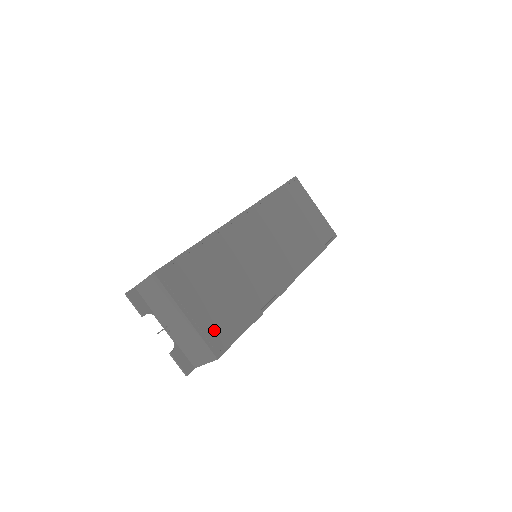
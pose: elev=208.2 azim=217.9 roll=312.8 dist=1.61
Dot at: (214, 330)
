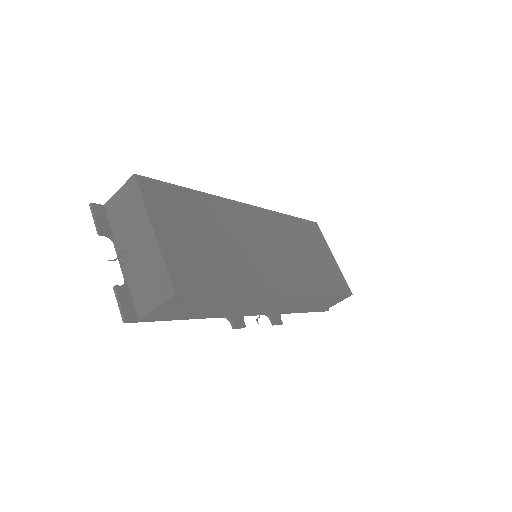
Dot at: (183, 265)
